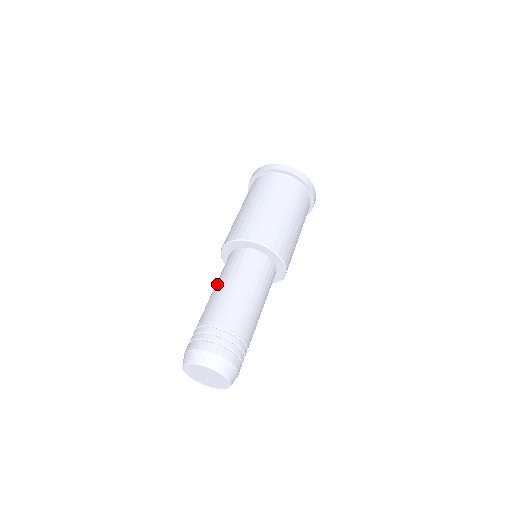
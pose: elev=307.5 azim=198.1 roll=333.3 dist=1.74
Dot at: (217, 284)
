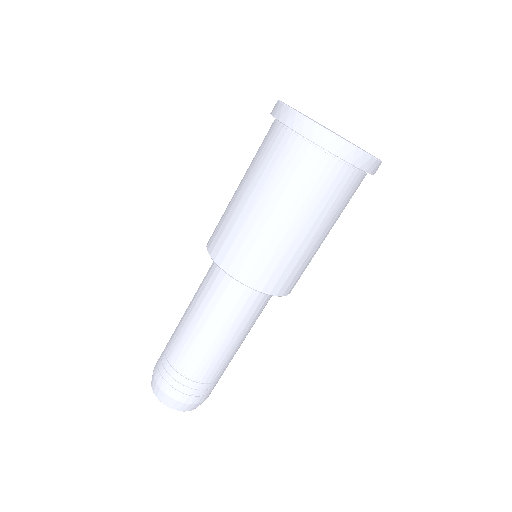
Dot at: (199, 316)
